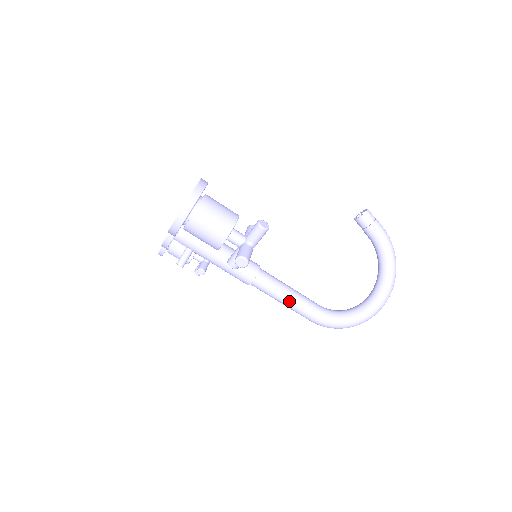
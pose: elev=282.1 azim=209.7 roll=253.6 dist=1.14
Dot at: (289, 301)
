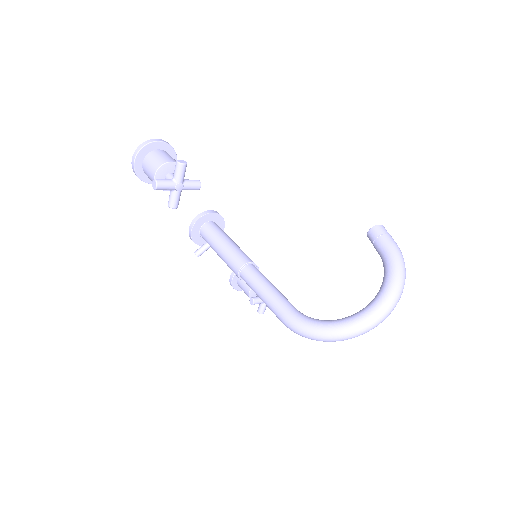
Dot at: (264, 295)
